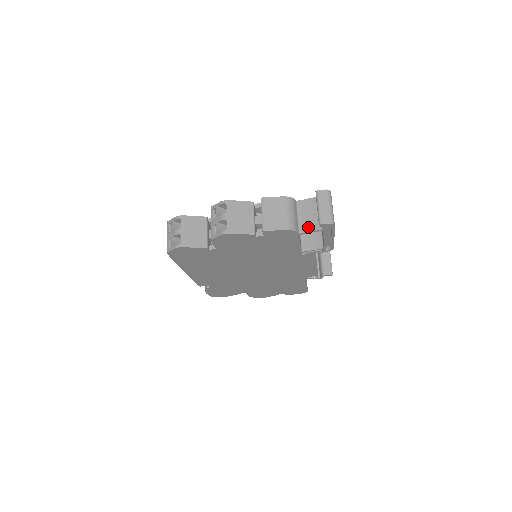
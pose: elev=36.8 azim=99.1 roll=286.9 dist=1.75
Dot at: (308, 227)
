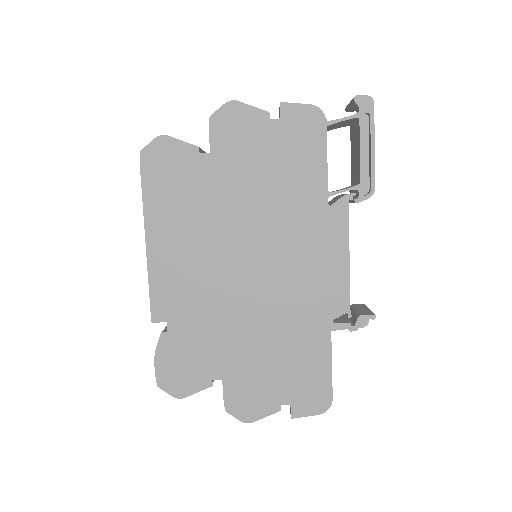
Dot at: (339, 120)
